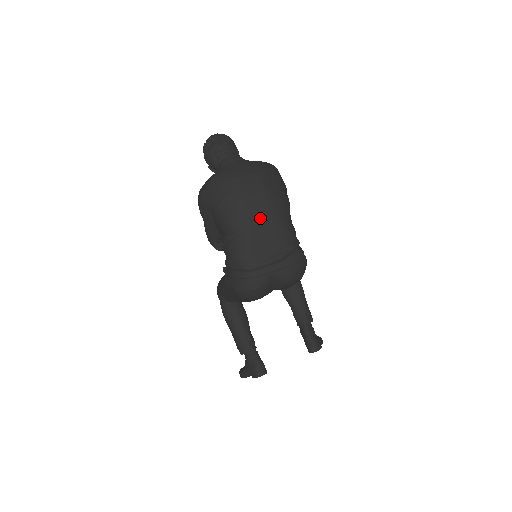
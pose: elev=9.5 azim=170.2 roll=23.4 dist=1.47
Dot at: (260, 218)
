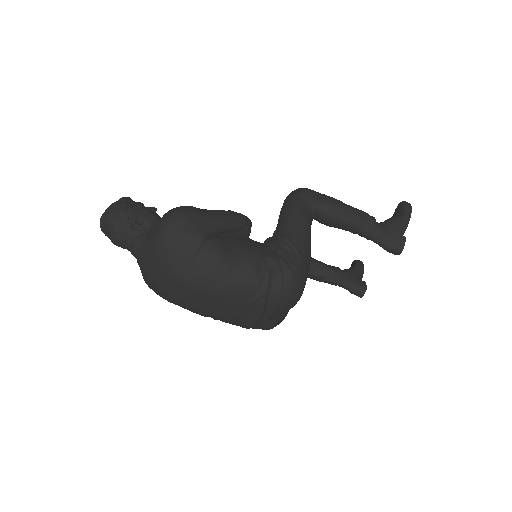
Dot at: (209, 304)
